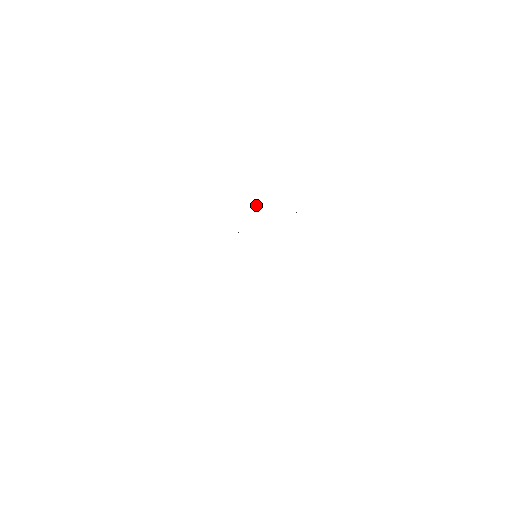
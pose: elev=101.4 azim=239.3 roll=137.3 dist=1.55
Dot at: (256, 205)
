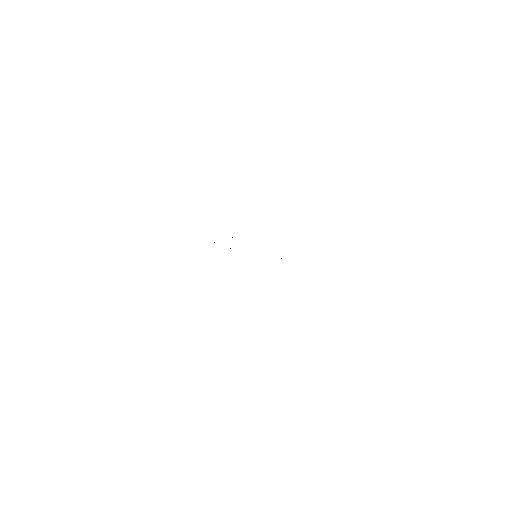
Dot at: occluded
